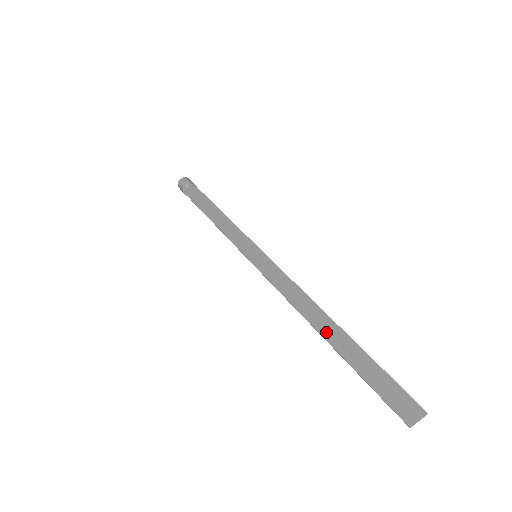
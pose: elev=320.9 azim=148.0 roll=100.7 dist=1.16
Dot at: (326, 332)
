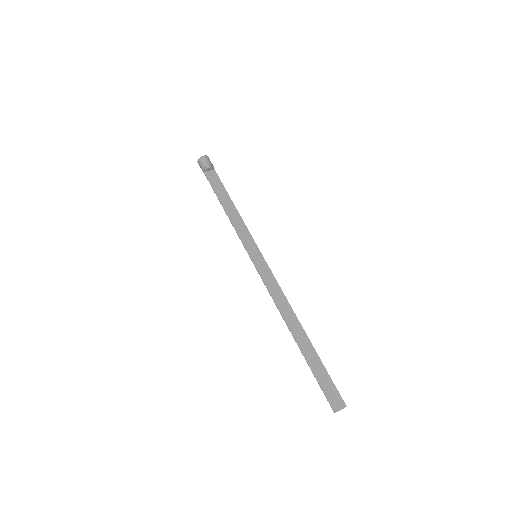
Dot at: (297, 335)
